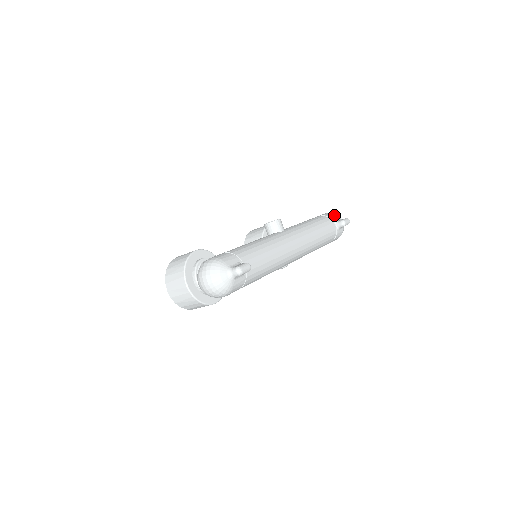
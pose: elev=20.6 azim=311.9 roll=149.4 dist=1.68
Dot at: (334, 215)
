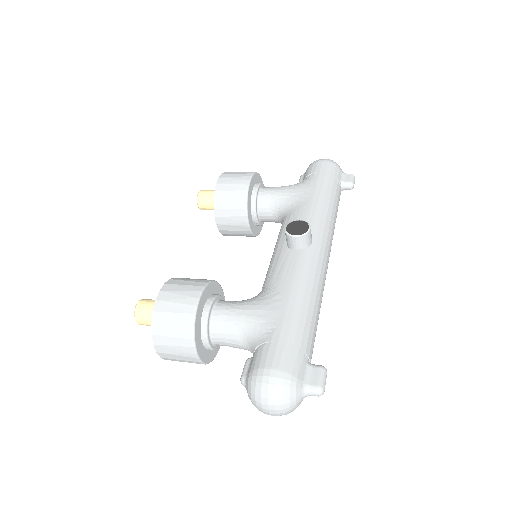
Dot at: (337, 168)
